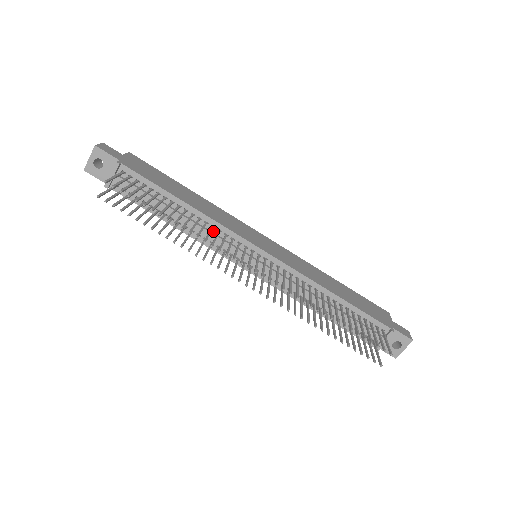
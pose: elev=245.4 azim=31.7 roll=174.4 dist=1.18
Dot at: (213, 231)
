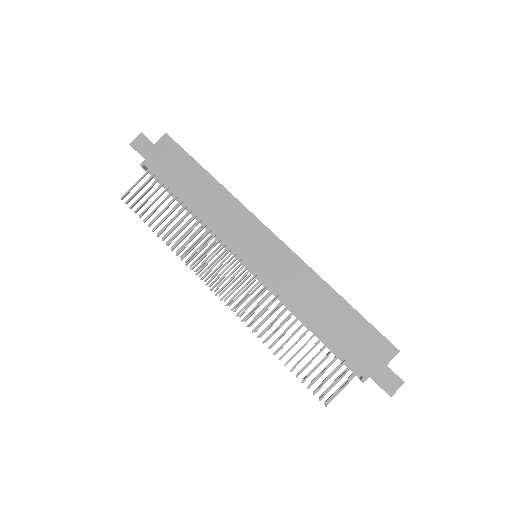
Dot at: (213, 232)
